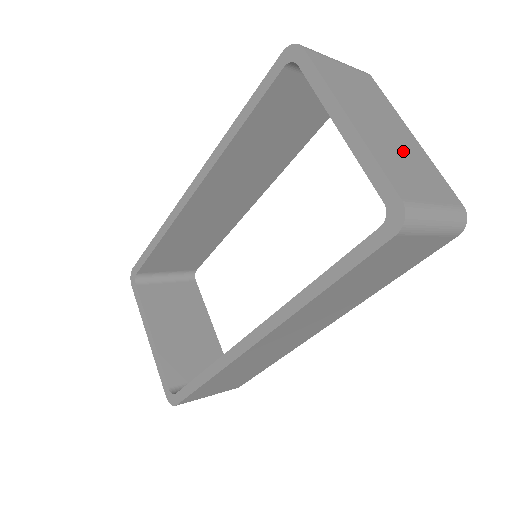
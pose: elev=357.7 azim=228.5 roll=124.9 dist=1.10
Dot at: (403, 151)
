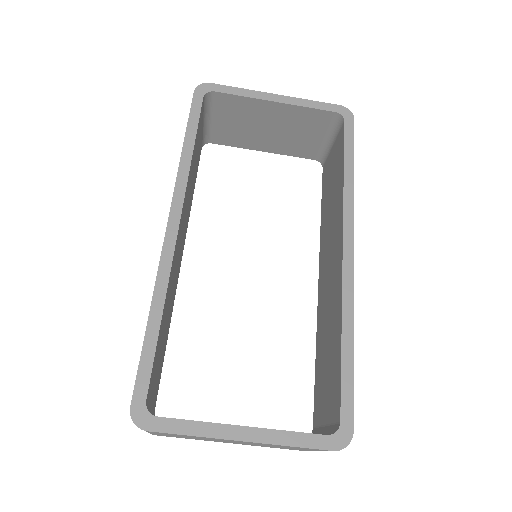
Dot at: occluded
